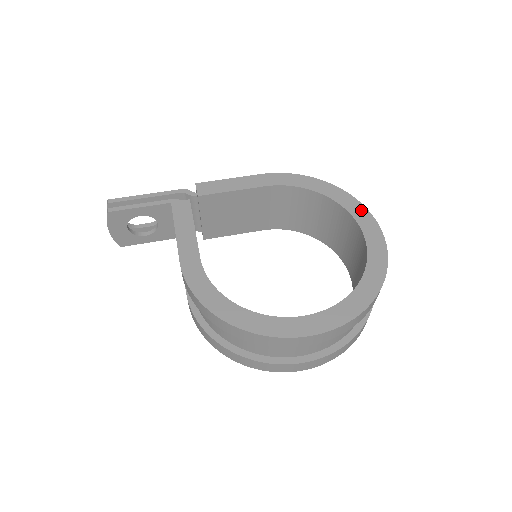
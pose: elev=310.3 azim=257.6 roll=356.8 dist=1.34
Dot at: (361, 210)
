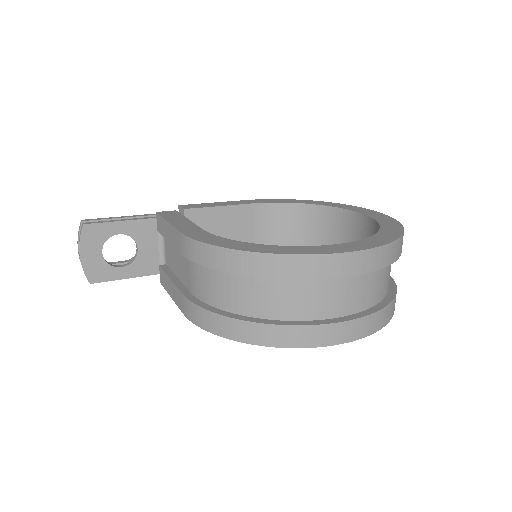
Dot at: (351, 207)
